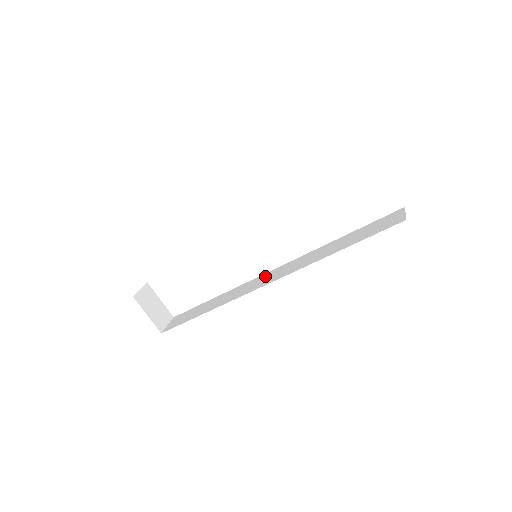
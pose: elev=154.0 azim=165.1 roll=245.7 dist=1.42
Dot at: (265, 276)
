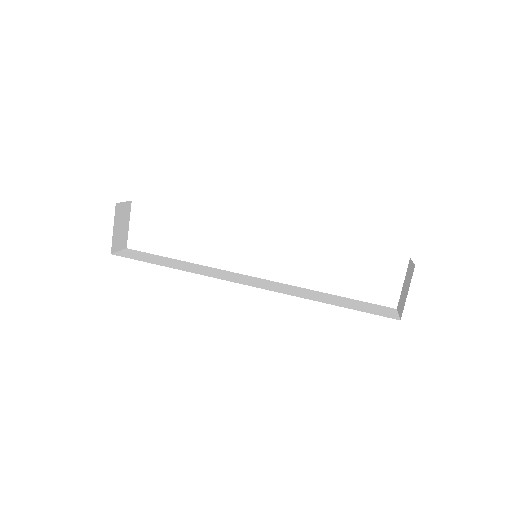
Dot at: (246, 277)
